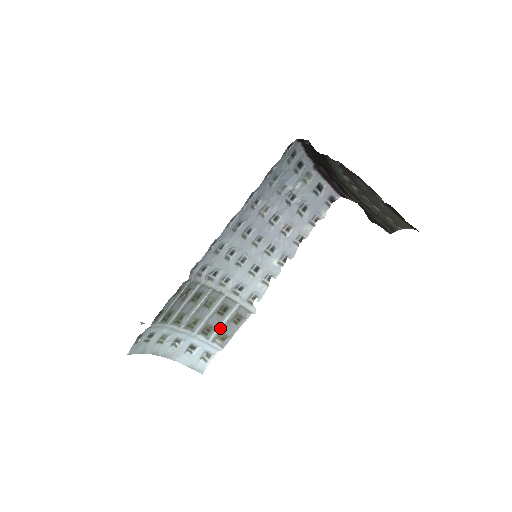
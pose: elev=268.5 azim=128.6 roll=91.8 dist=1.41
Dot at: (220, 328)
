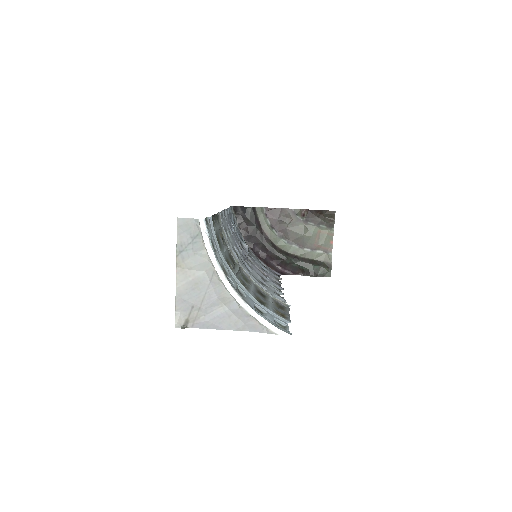
Dot at: (271, 306)
